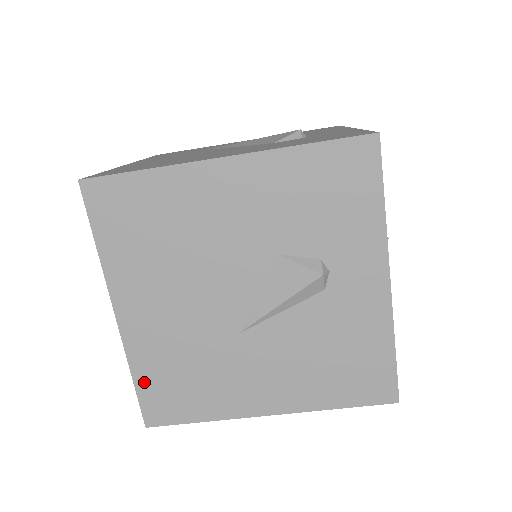
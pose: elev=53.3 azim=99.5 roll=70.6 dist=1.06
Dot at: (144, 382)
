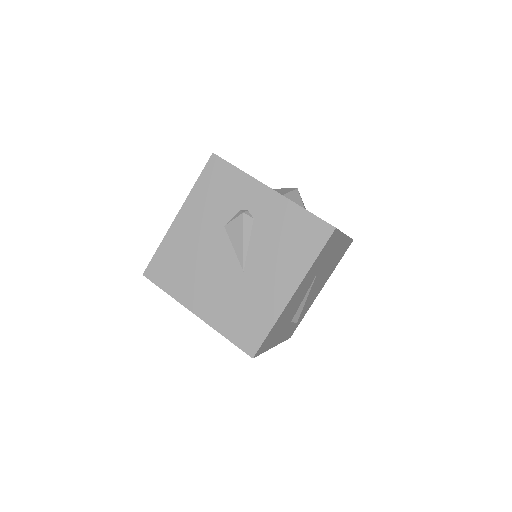
Dot at: (231, 335)
